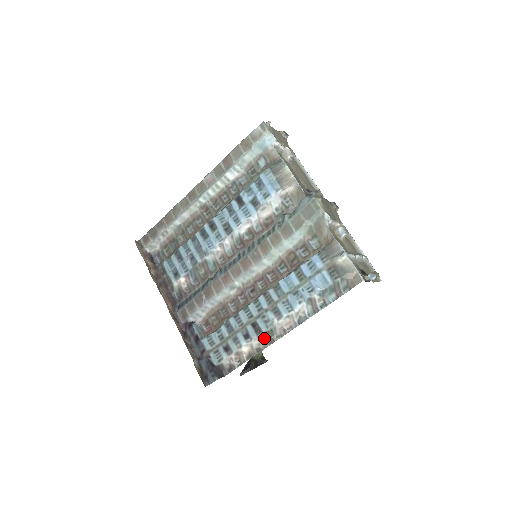
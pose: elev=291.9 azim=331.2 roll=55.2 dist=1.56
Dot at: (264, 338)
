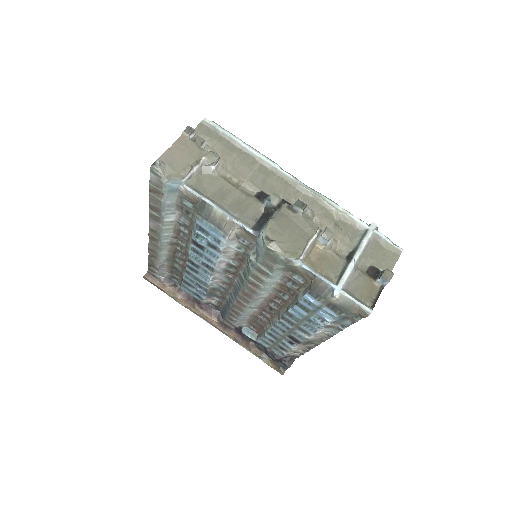
Dot at: (307, 344)
